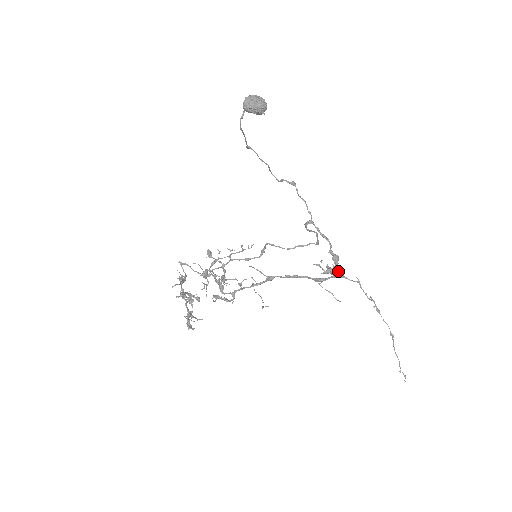
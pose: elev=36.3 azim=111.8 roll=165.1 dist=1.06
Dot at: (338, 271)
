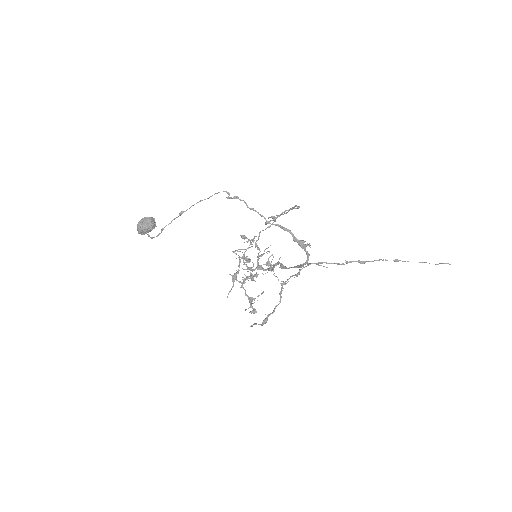
Dot at: (296, 275)
